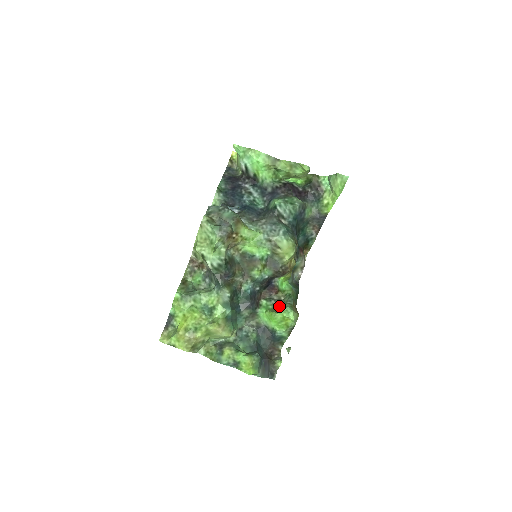
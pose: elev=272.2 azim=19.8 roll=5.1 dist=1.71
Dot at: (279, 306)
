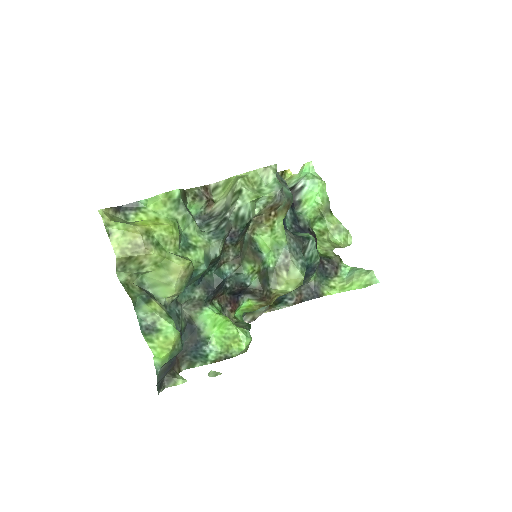
Dot at: occluded
